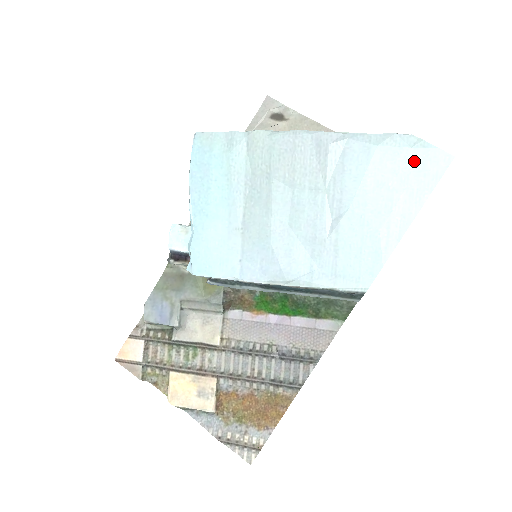
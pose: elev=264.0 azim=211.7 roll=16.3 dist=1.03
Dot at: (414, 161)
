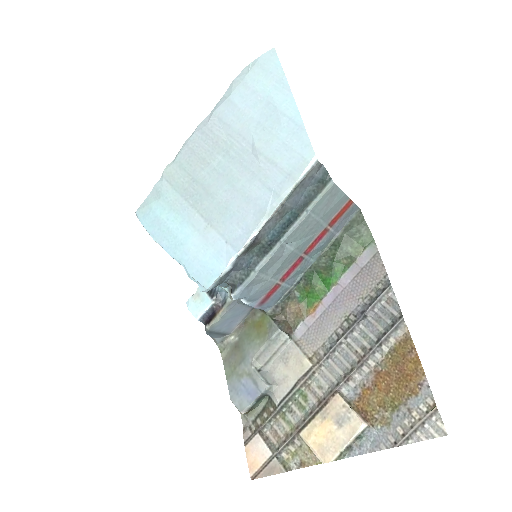
Dot at: (257, 75)
